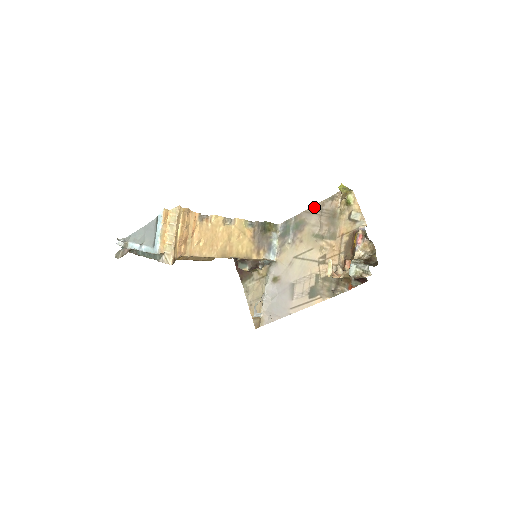
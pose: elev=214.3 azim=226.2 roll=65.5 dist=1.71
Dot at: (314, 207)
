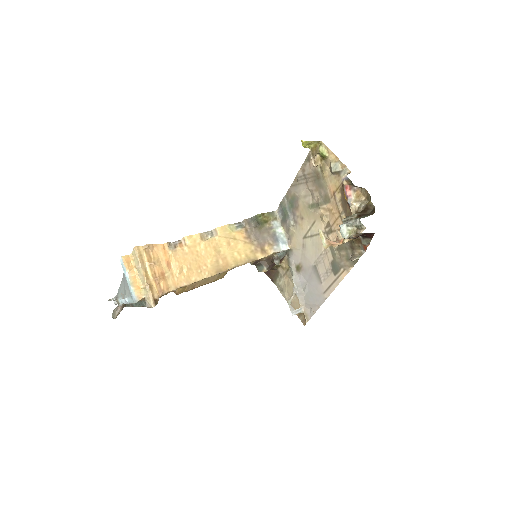
Dot at: (297, 177)
